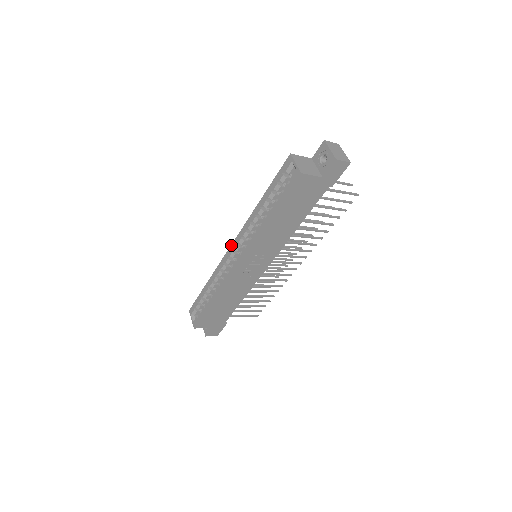
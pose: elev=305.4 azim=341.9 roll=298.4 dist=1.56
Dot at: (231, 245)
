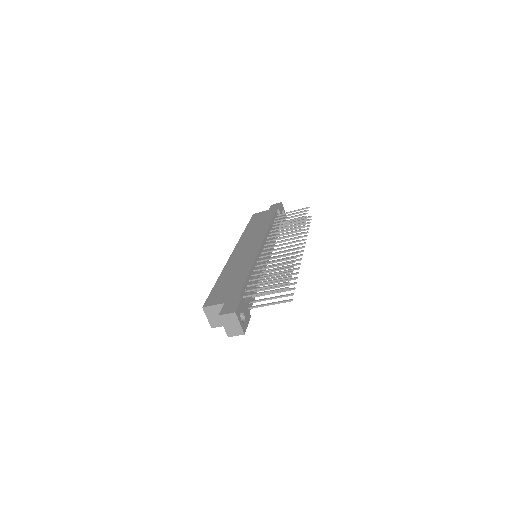
Dot at: (232, 252)
